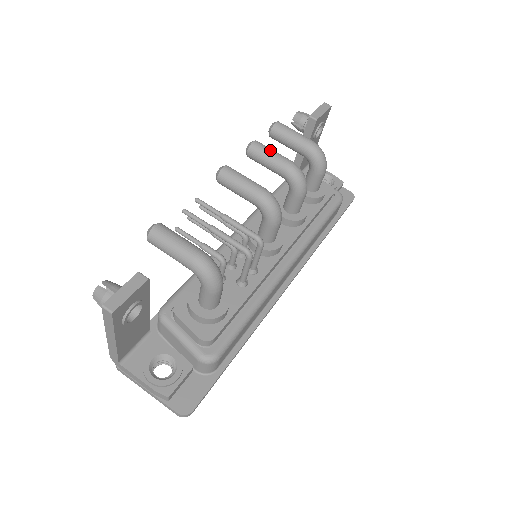
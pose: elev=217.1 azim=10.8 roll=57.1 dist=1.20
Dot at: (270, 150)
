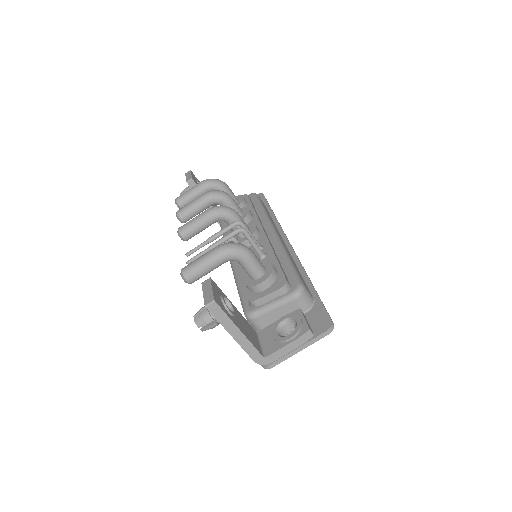
Dot at: (189, 203)
